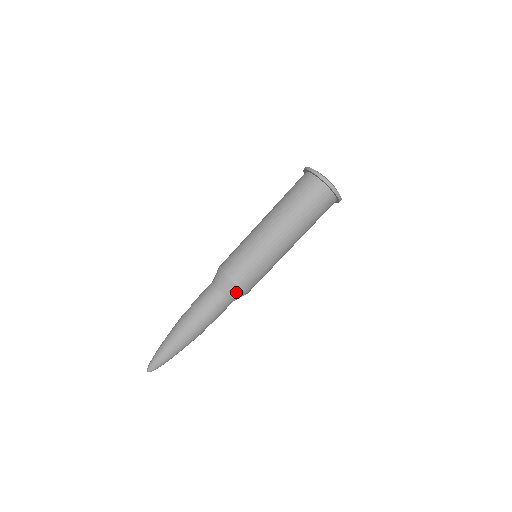
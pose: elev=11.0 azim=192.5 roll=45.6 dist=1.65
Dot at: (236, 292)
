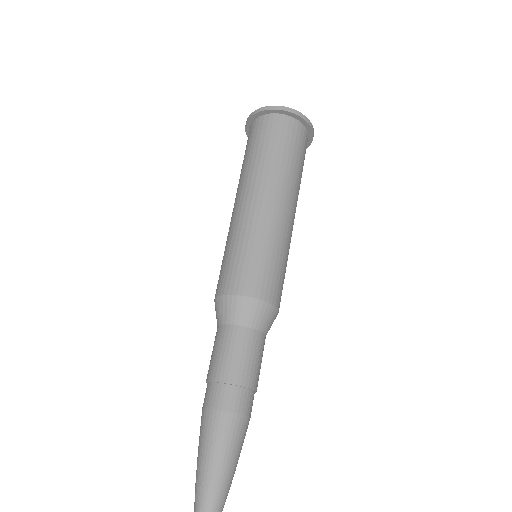
Dot at: (232, 306)
